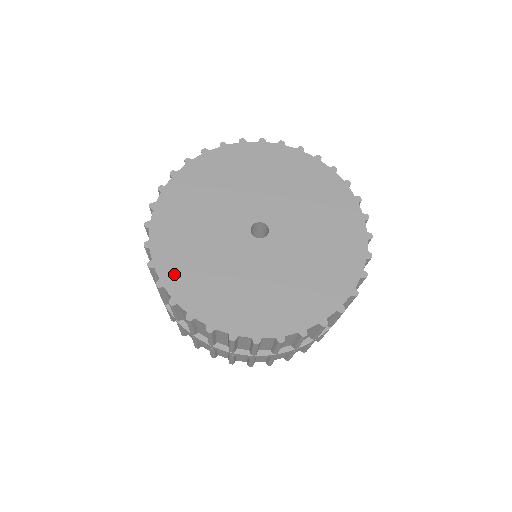
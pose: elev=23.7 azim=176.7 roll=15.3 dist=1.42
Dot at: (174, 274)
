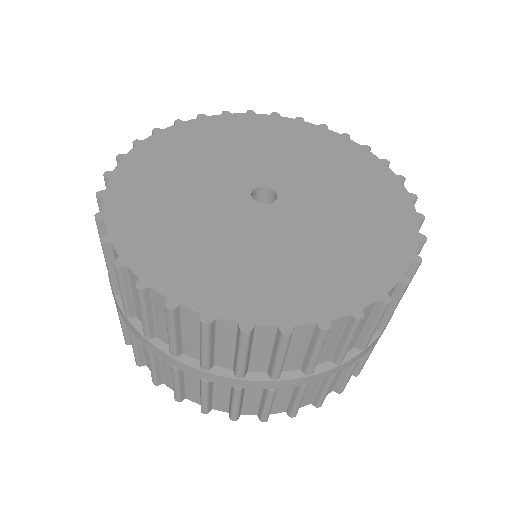
Dot at: (126, 192)
